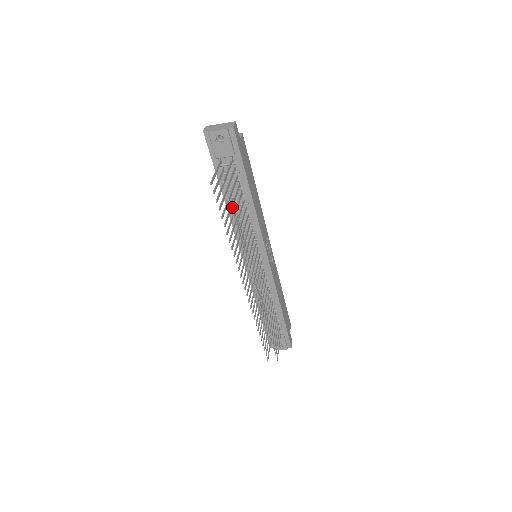
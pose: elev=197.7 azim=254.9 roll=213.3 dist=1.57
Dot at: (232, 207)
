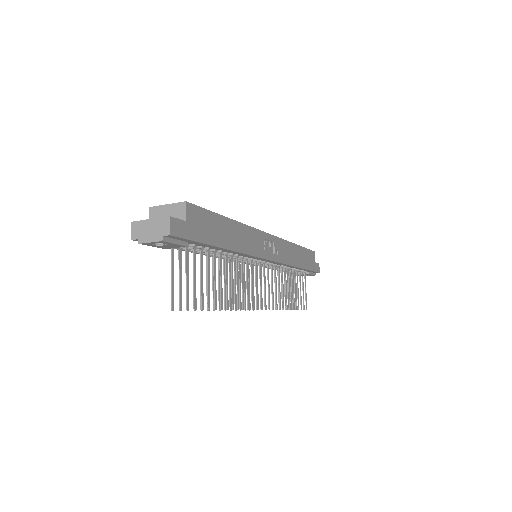
Dot at: (209, 306)
